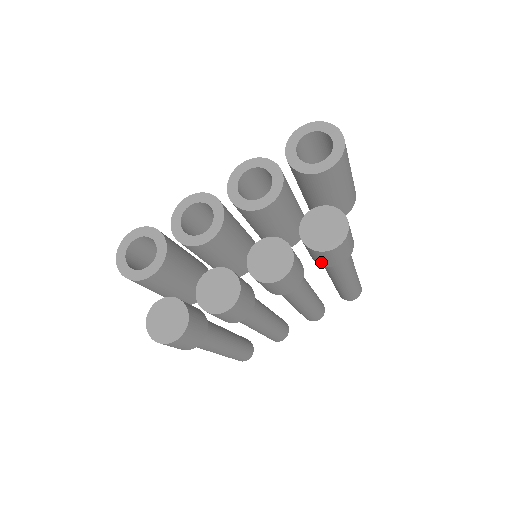
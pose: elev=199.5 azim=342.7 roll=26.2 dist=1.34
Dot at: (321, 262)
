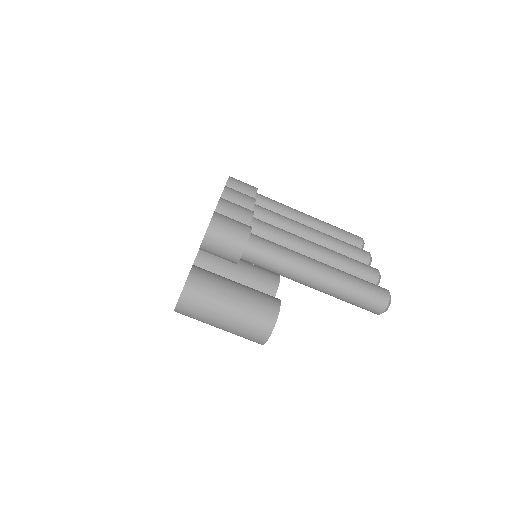
Dot at: (248, 194)
